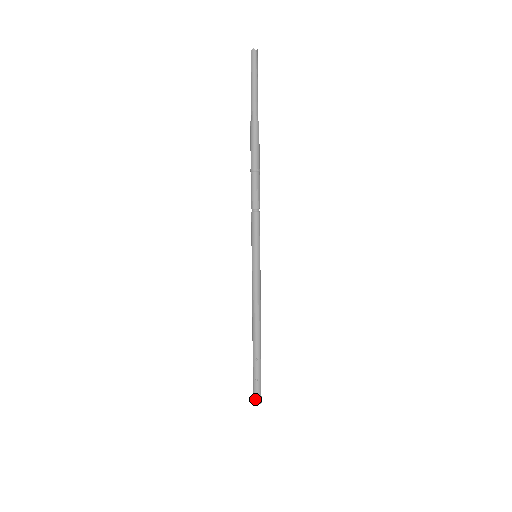
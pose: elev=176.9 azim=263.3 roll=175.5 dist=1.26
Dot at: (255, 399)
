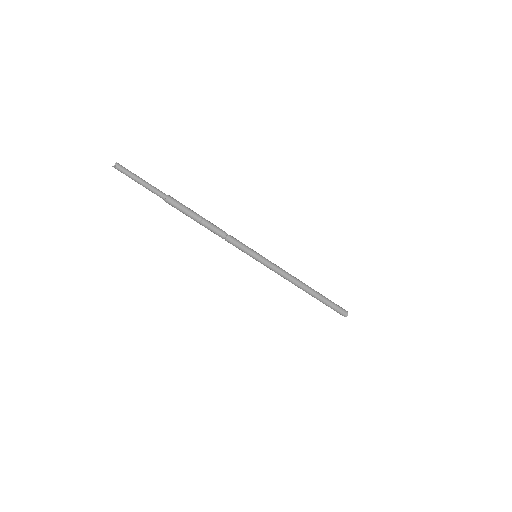
Dot at: occluded
